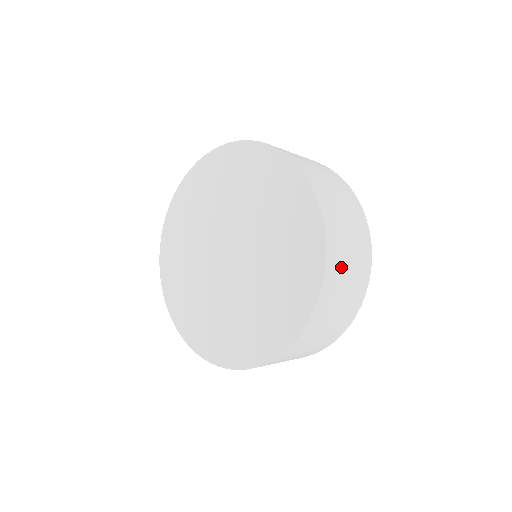
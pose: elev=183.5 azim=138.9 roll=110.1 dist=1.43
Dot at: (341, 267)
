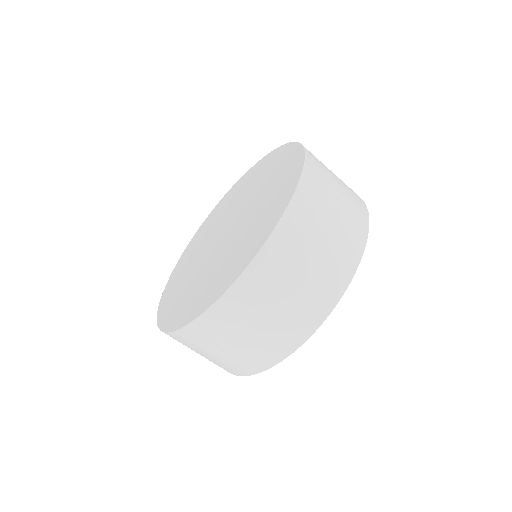
Dot at: occluded
